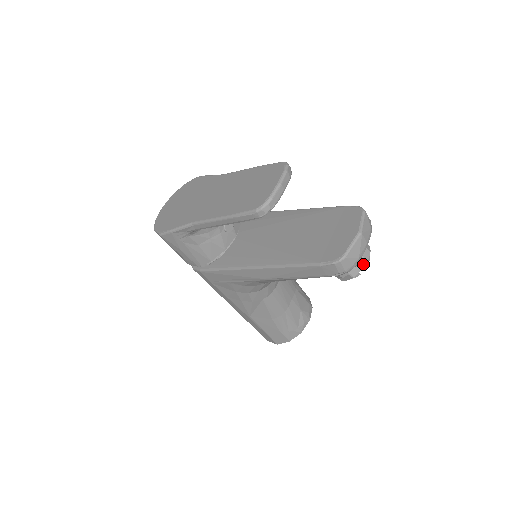
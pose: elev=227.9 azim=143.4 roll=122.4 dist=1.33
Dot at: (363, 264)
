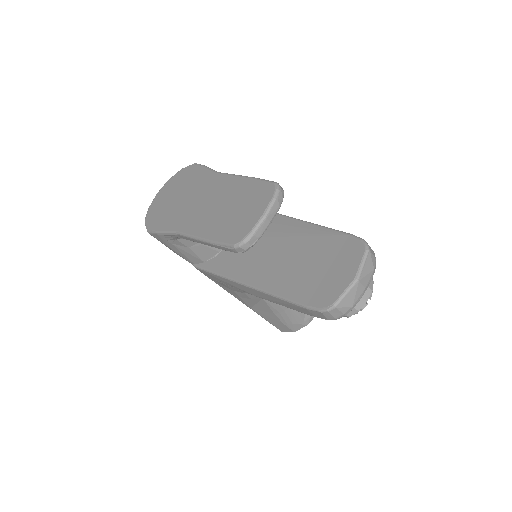
Dot at: (361, 305)
